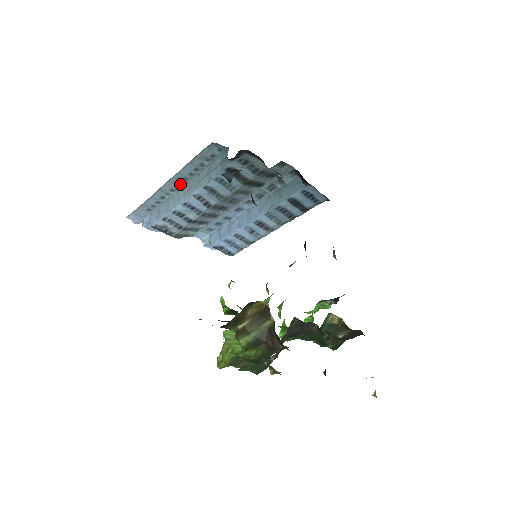
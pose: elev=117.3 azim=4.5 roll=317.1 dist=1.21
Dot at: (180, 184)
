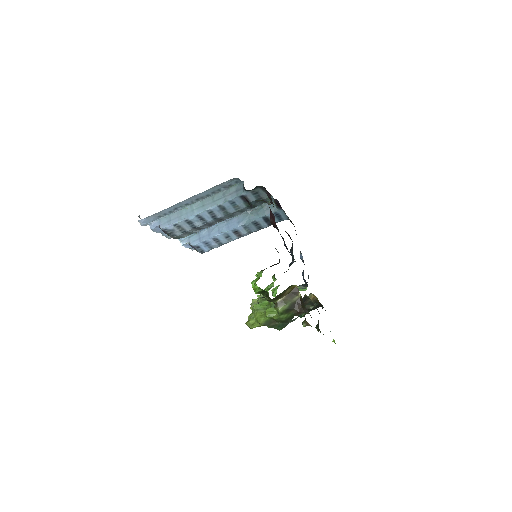
Dot at: (195, 201)
